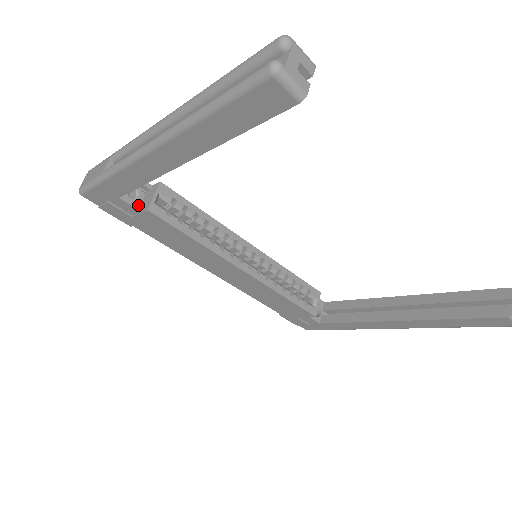
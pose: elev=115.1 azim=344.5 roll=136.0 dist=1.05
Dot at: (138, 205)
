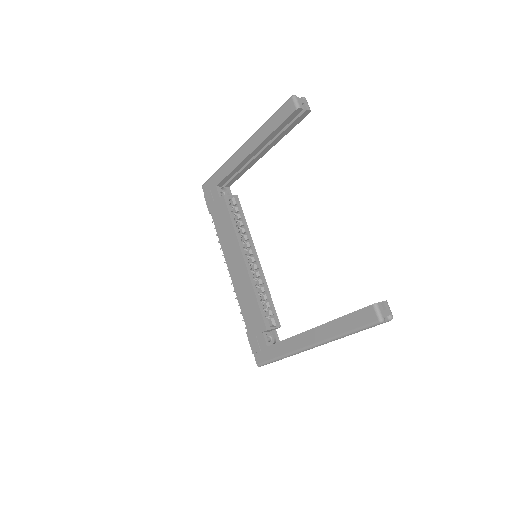
Dot at: occluded
